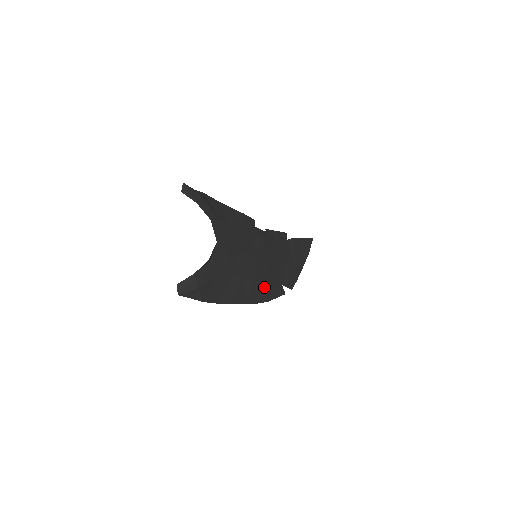
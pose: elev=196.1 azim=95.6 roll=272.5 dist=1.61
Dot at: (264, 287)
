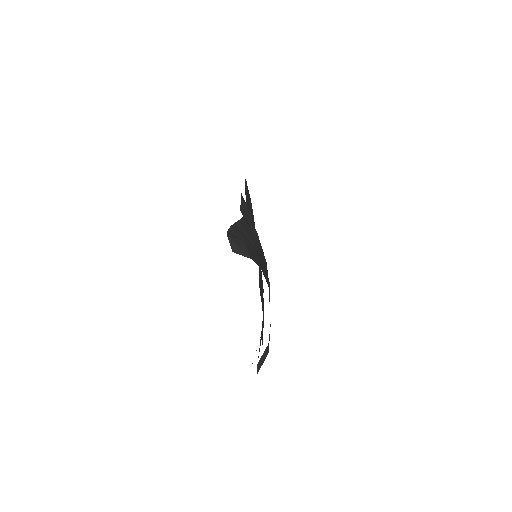
Dot at: occluded
